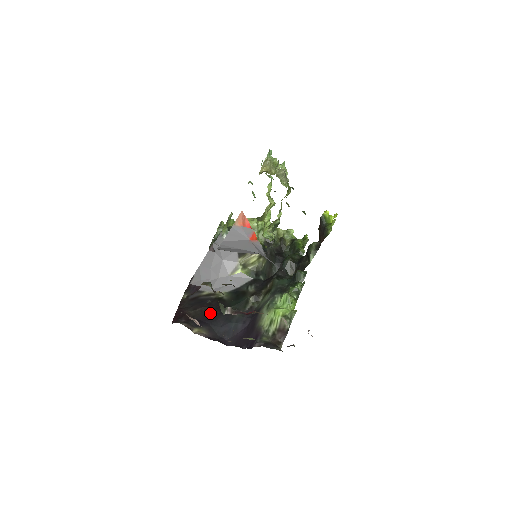
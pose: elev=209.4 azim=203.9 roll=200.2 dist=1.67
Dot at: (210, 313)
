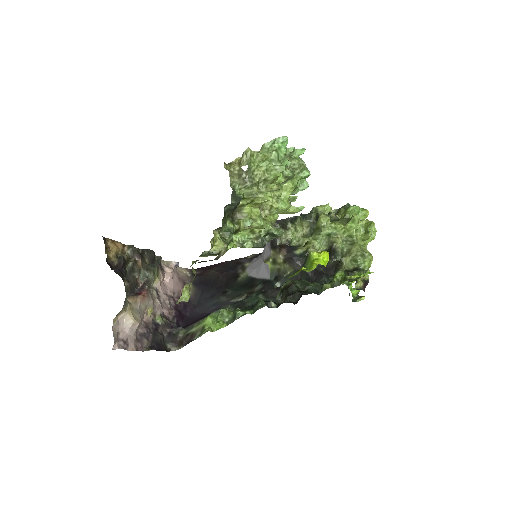
Dot at: (214, 281)
